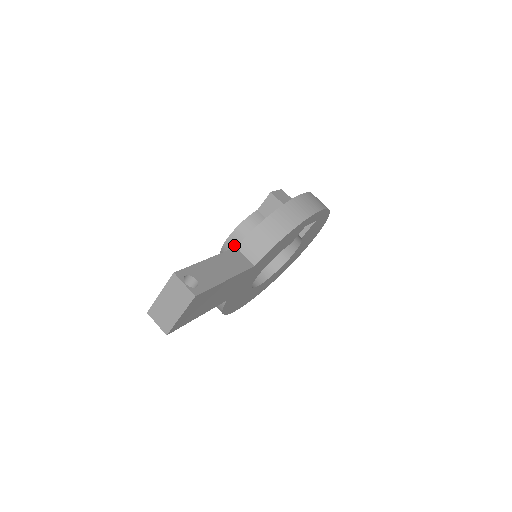
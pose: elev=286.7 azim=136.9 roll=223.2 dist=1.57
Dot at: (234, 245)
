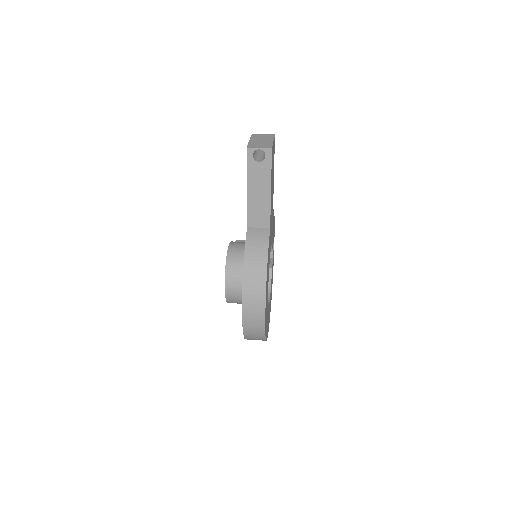
Dot at: (237, 245)
